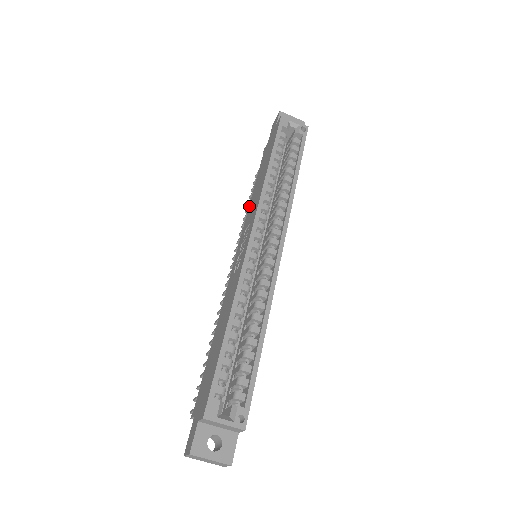
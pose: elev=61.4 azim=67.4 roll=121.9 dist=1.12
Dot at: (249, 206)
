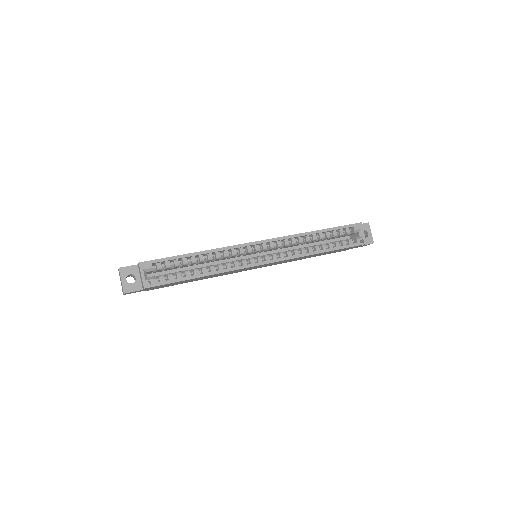
Dot at: occluded
